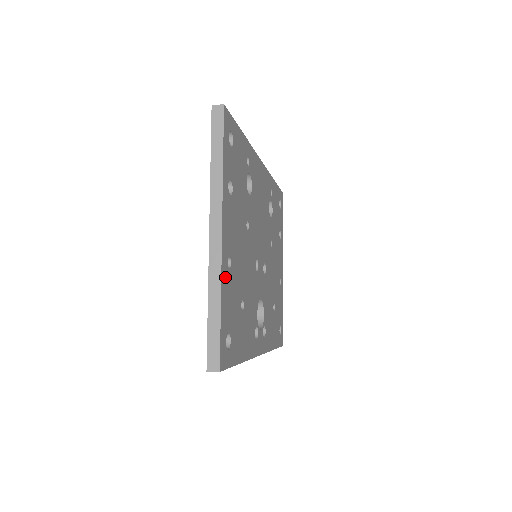
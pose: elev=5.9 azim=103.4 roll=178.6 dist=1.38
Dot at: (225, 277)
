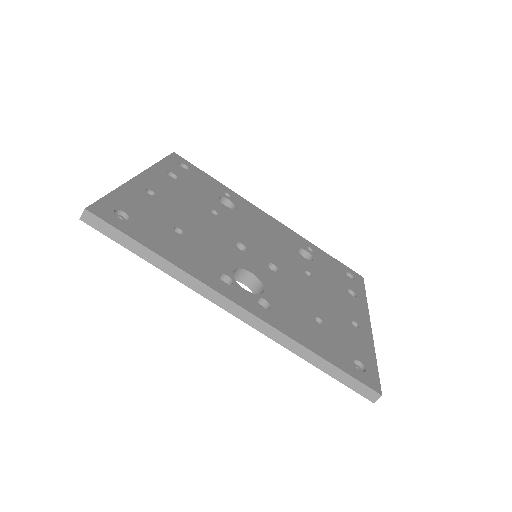
Dot at: (135, 190)
